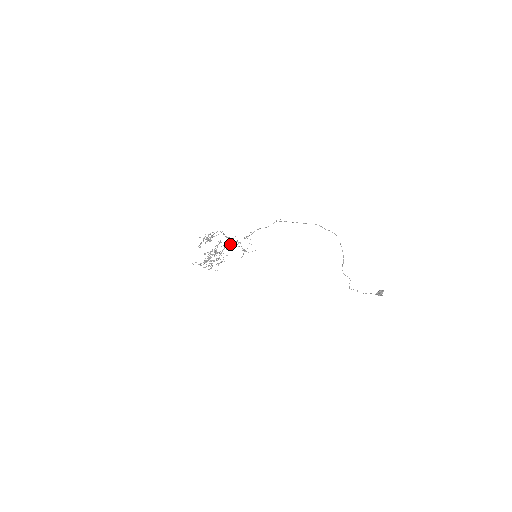
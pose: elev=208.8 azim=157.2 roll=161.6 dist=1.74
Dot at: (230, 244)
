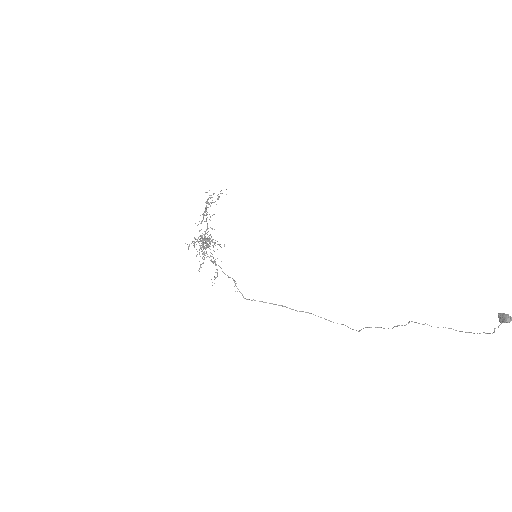
Dot at: (202, 258)
